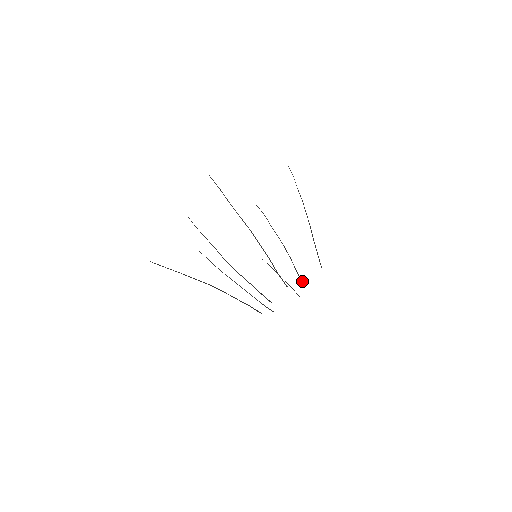
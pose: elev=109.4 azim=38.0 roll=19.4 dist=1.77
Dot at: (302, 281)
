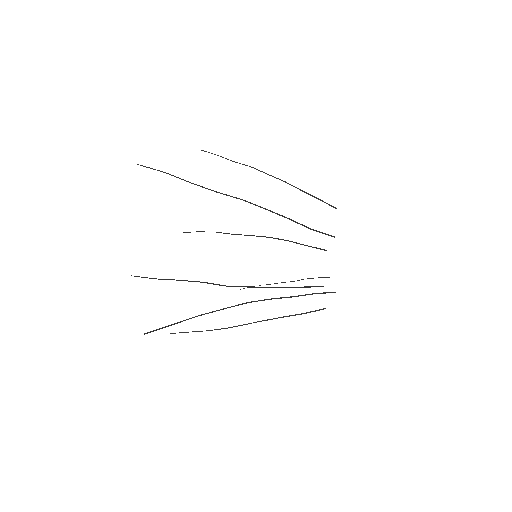
Dot at: (324, 250)
